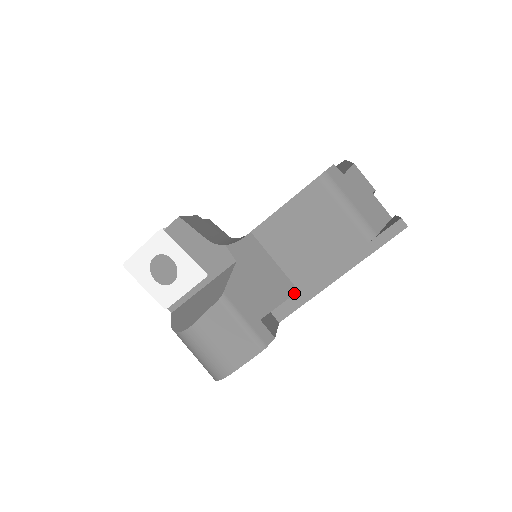
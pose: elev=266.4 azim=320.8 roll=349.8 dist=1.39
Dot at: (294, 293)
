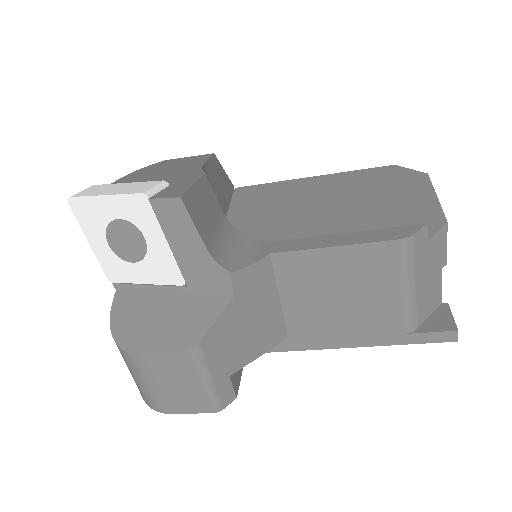
Dot at: (282, 341)
